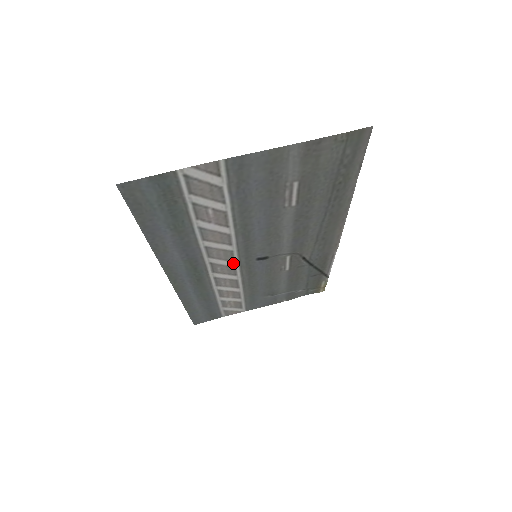
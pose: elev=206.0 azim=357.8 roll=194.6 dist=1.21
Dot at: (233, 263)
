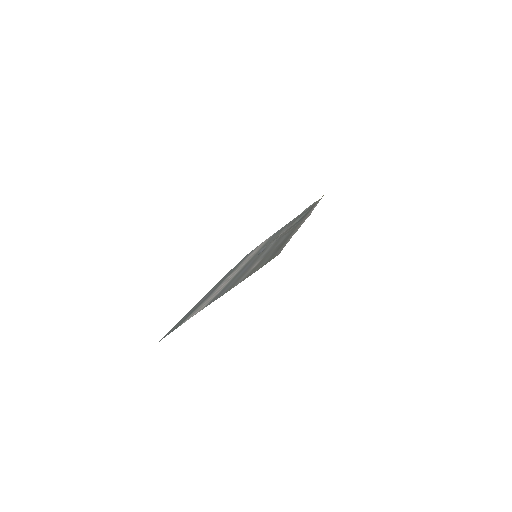
Dot at: occluded
